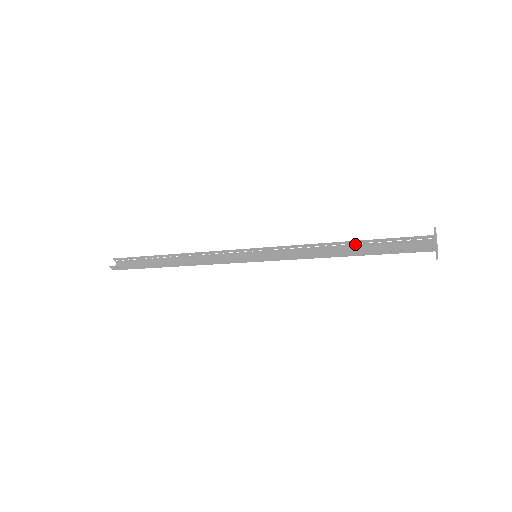
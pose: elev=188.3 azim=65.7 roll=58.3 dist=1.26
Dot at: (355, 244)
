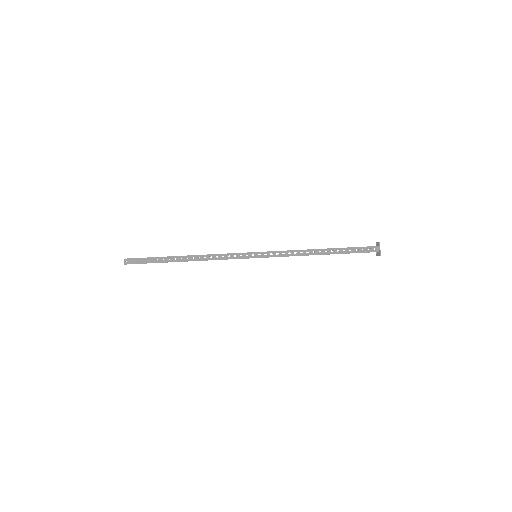
Dot at: (327, 251)
